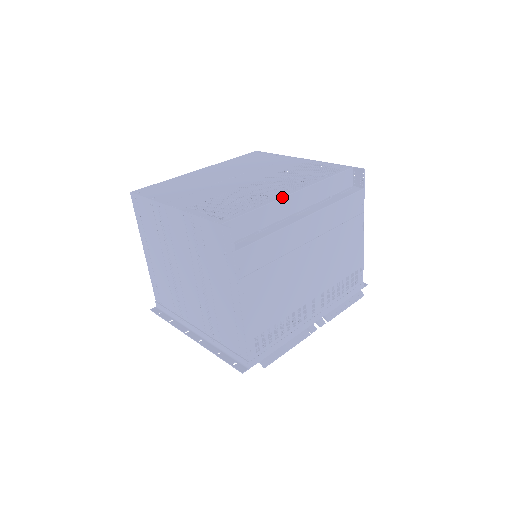
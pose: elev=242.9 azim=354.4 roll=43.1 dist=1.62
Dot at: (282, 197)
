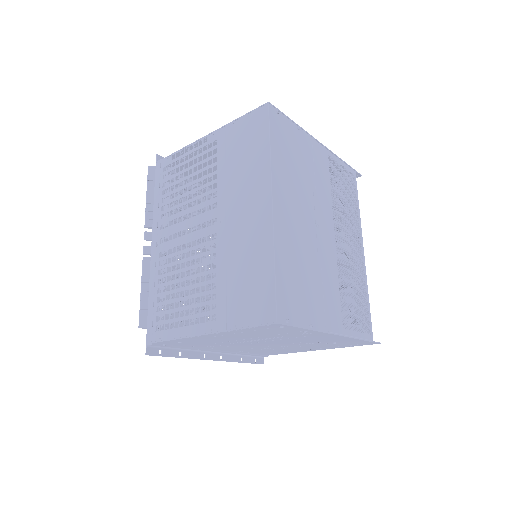
Dot at: occluded
